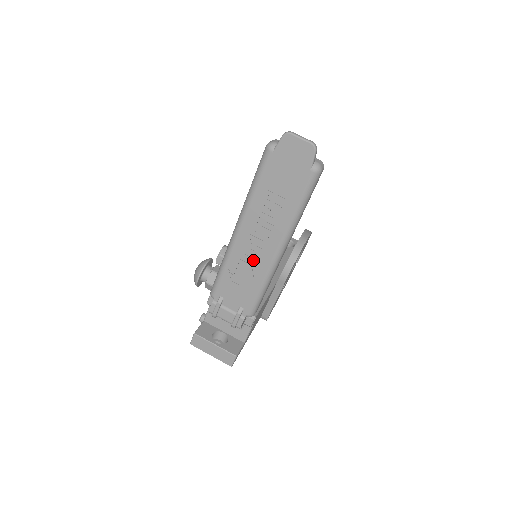
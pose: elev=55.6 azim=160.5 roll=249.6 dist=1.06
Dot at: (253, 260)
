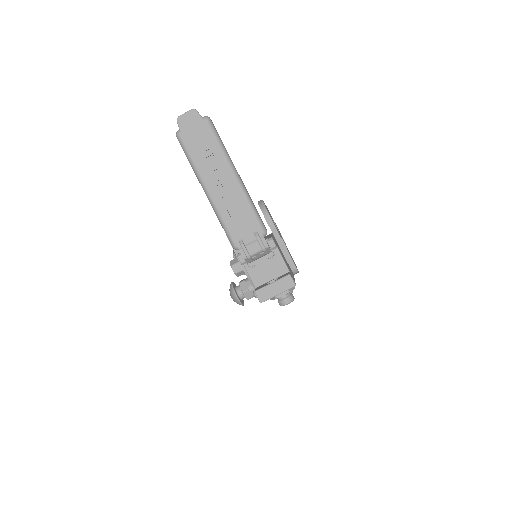
Dot at: (230, 196)
